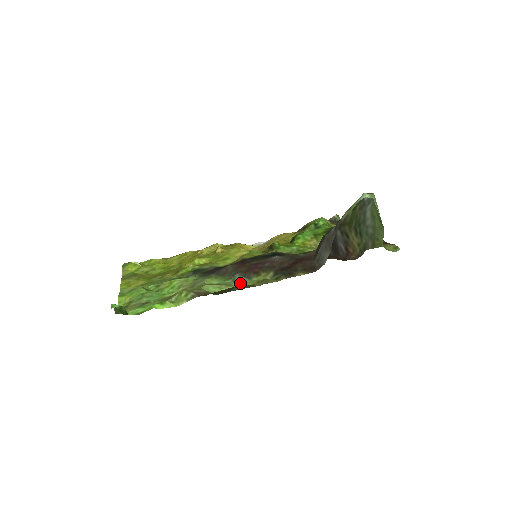
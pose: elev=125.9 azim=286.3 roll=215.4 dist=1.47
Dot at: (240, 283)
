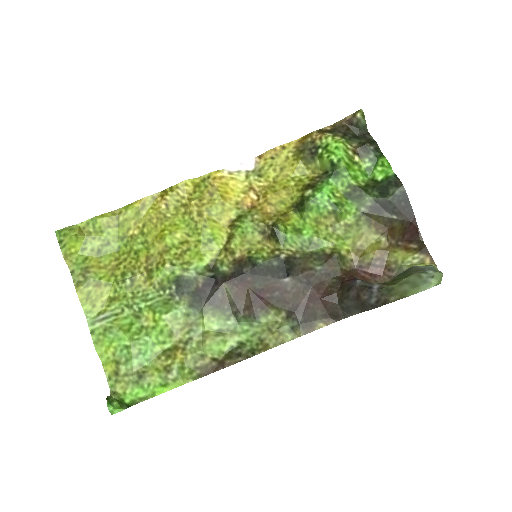
Dot at: (246, 326)
